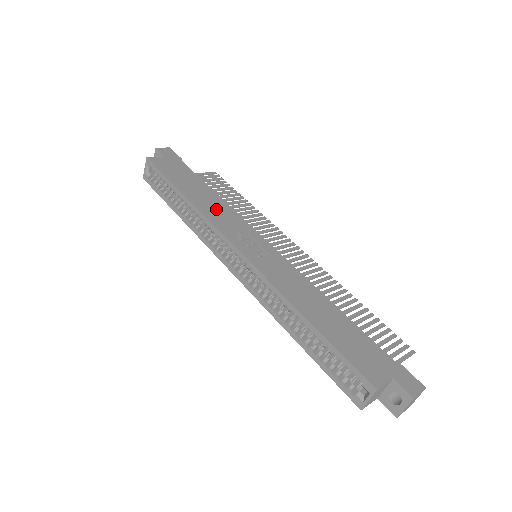
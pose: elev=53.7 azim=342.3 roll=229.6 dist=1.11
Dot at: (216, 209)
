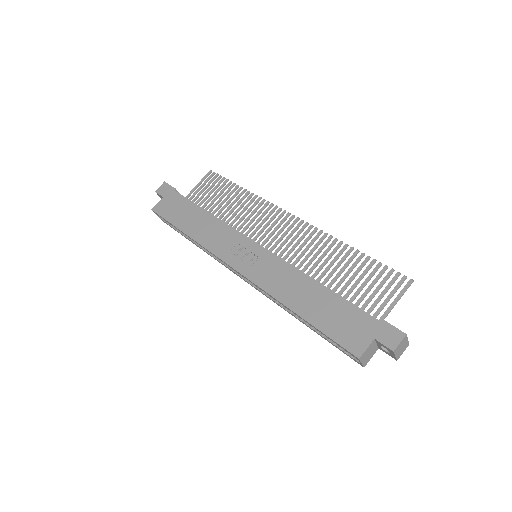
Dot at: (211, 232)
